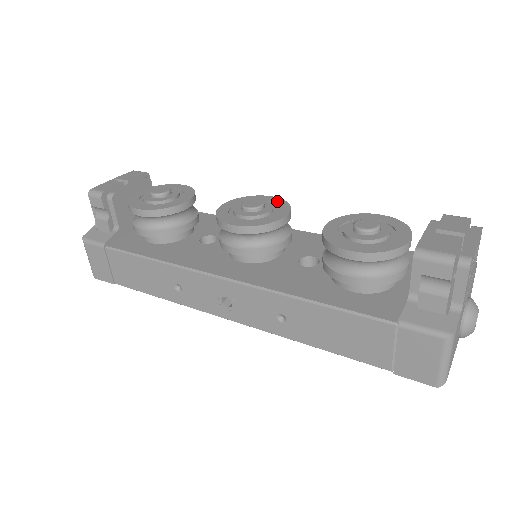
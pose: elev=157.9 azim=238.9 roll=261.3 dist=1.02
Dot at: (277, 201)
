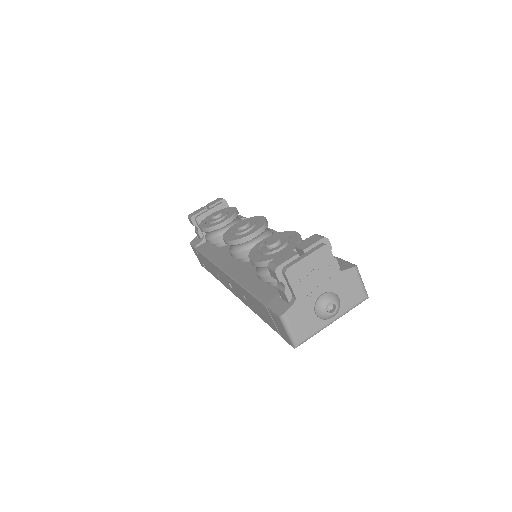
Dot at: (262, 221)
